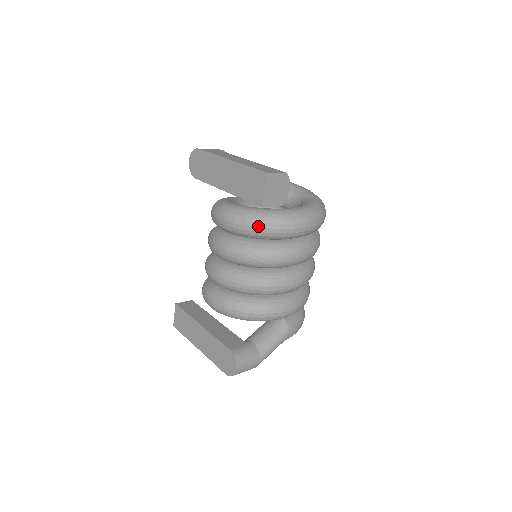
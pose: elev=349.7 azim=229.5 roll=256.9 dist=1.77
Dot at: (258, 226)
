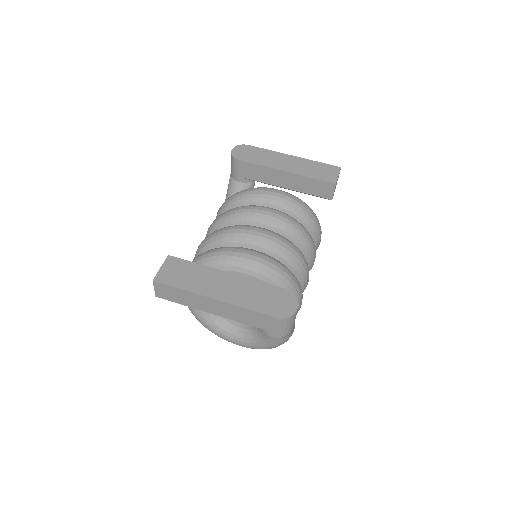
Dot at: (307, 208)
